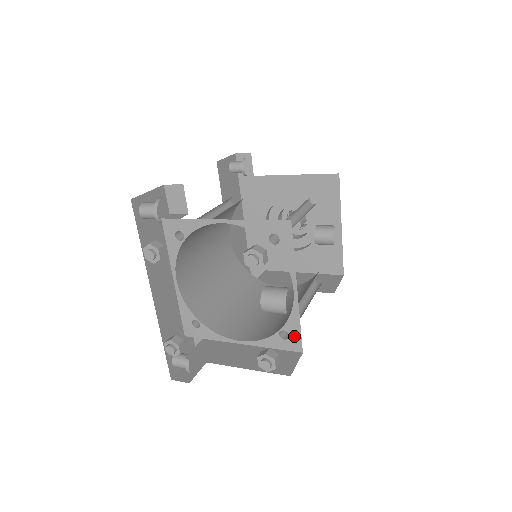
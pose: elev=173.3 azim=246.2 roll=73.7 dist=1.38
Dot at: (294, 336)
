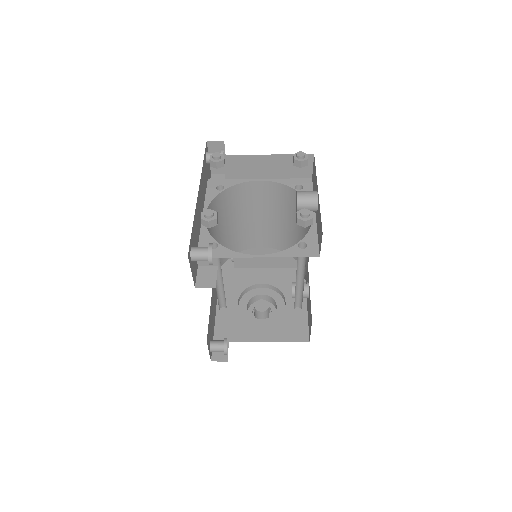
Dot at: (312, 245)
